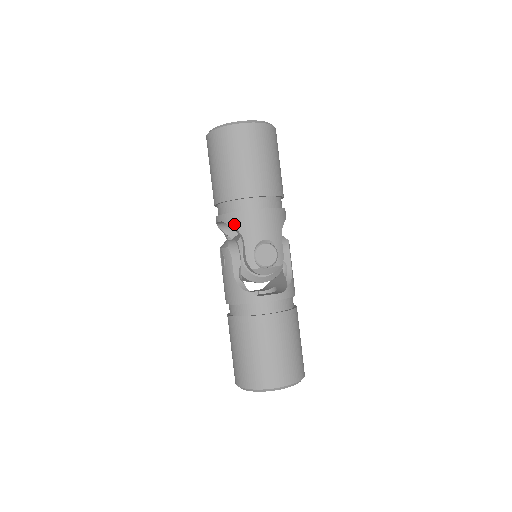
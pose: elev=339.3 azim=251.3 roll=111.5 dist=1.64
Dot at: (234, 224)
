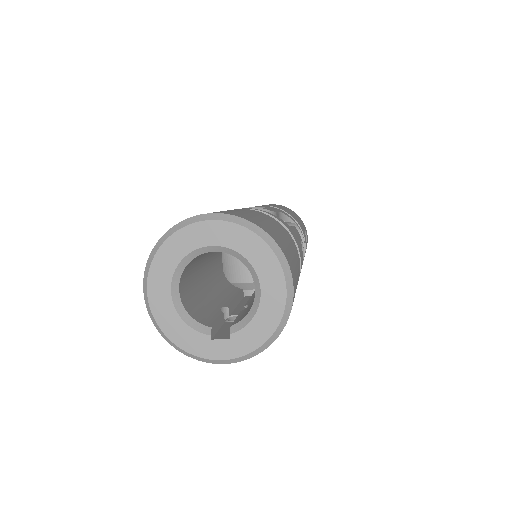
Dot at: occluded
